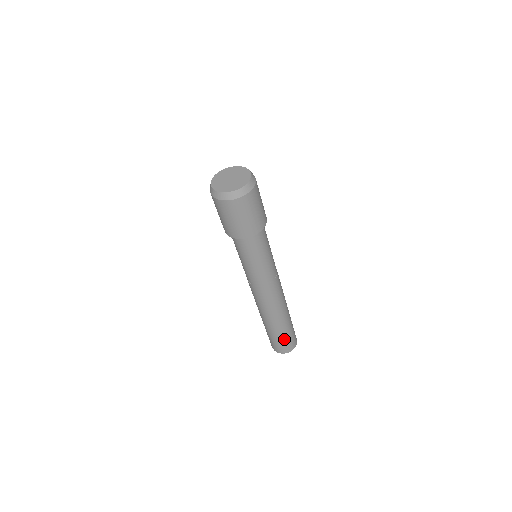
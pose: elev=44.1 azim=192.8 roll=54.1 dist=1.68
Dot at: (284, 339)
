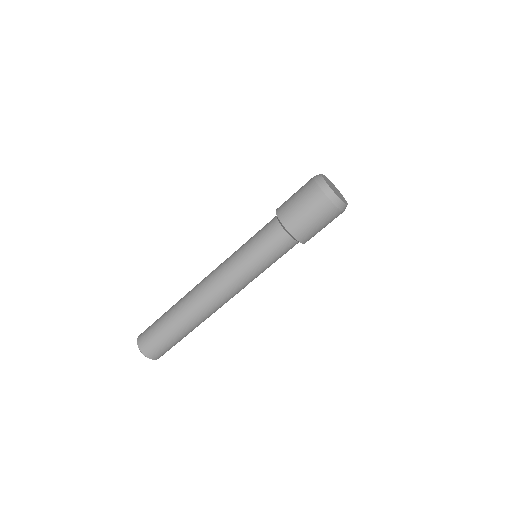
Dot at: (171, 344)
